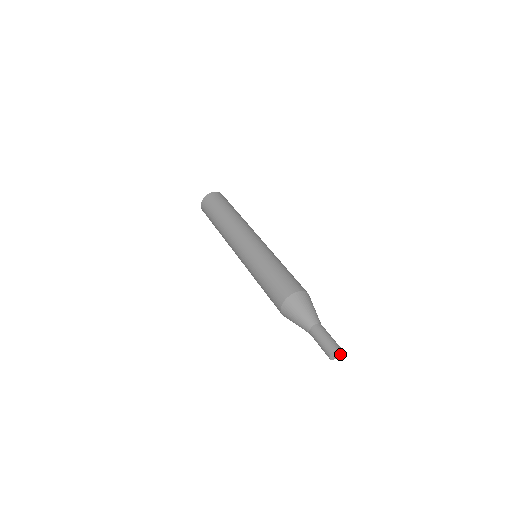
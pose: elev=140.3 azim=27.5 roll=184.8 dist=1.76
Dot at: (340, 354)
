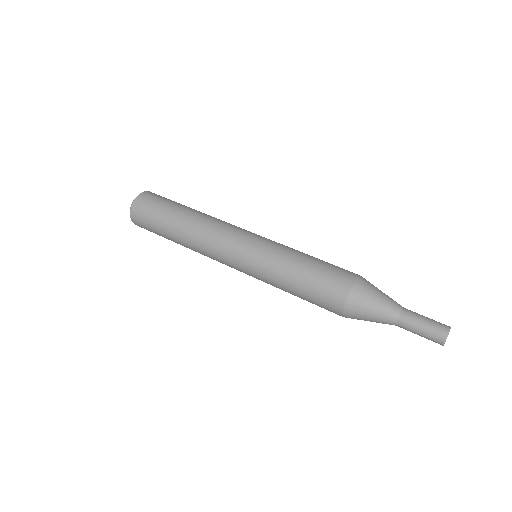
Dot at: occluded
